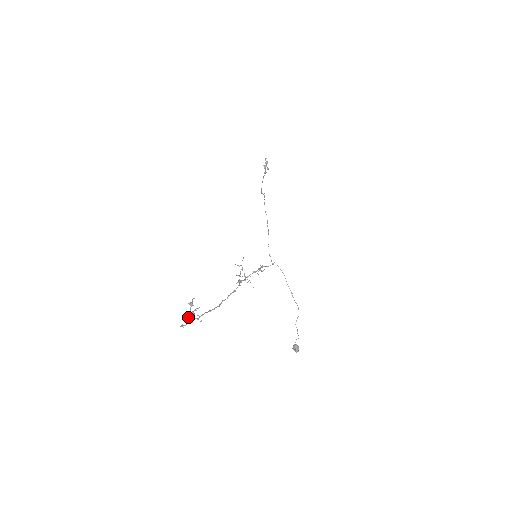
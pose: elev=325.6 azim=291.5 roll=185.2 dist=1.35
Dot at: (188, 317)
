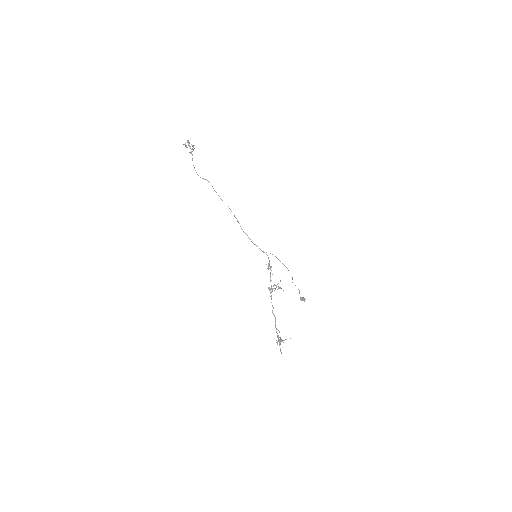
Dot at: (277, 344)
